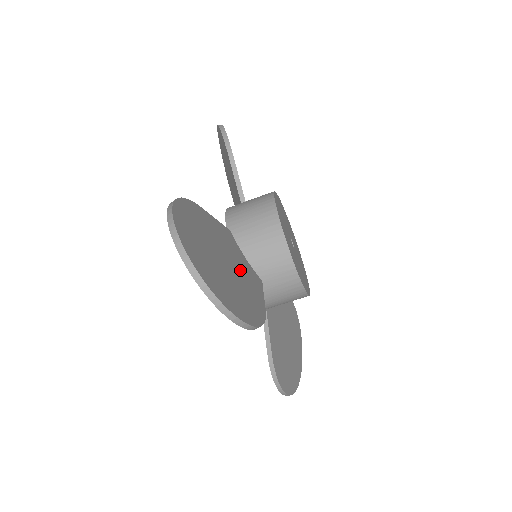
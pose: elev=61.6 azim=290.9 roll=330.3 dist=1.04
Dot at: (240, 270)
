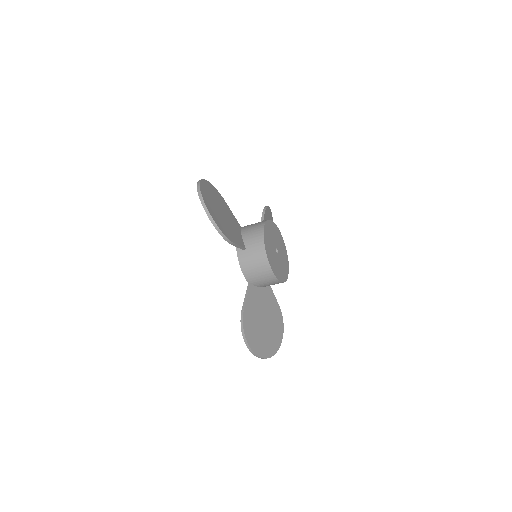
Dot at: (267, 308)
